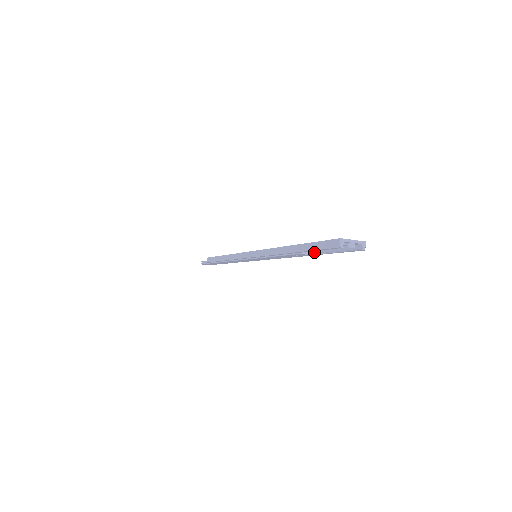
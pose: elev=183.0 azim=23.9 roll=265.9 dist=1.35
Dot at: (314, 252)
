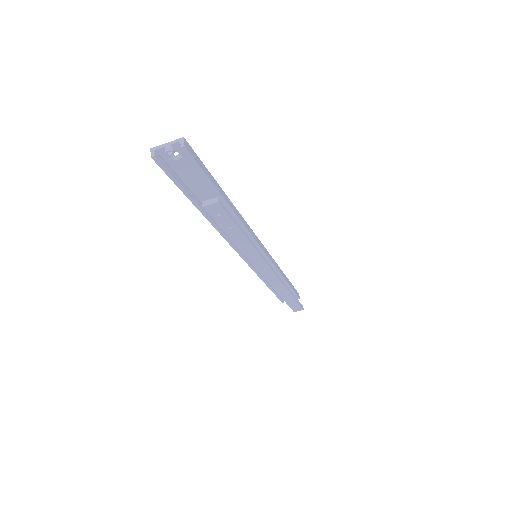
Dot at: (222, 199)
